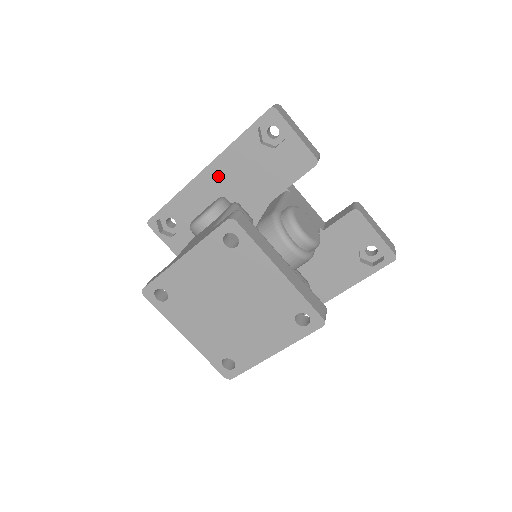
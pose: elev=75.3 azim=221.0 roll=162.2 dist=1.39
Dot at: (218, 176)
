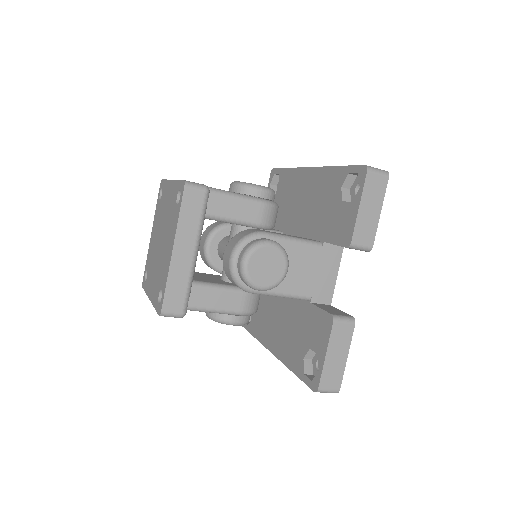
Dot at: (311, 182)
